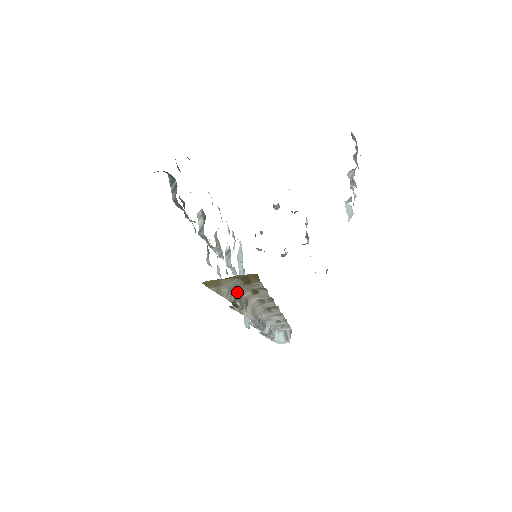
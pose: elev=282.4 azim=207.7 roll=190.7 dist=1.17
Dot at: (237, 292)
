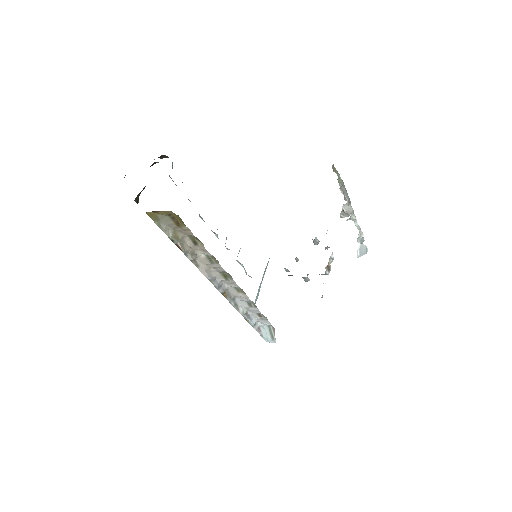
Dot at: (176, 234)
